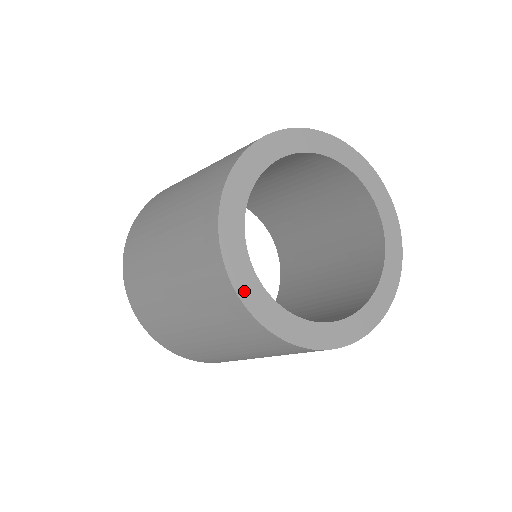
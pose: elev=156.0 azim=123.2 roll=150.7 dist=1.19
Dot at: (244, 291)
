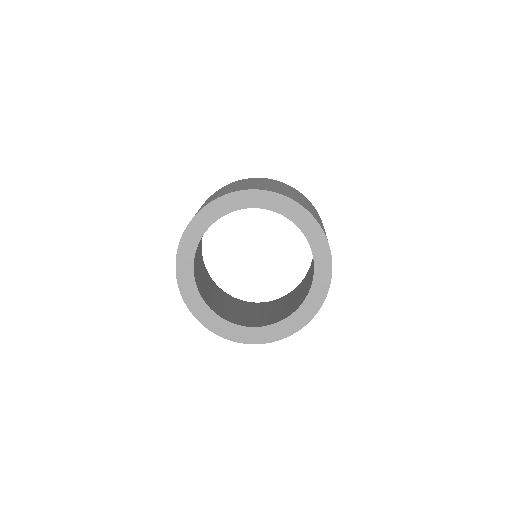
Dot at: (184, 290)
